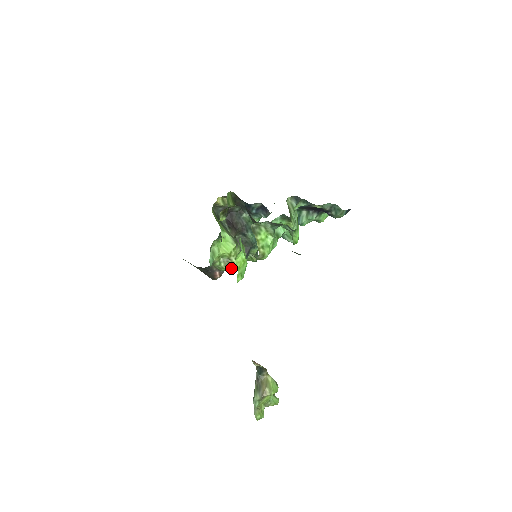
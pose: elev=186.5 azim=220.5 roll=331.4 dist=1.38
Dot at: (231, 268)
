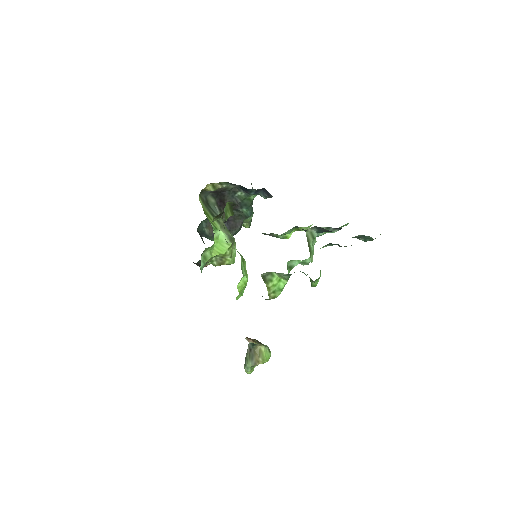
Dot at: (225, 264)
